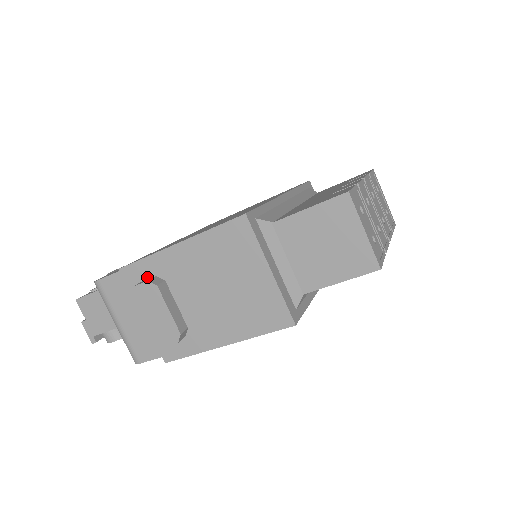
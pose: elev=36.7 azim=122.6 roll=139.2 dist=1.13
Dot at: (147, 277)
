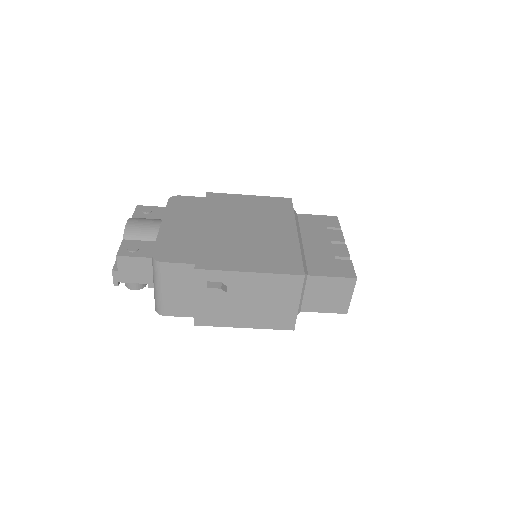
Dot at: (214, 280)
